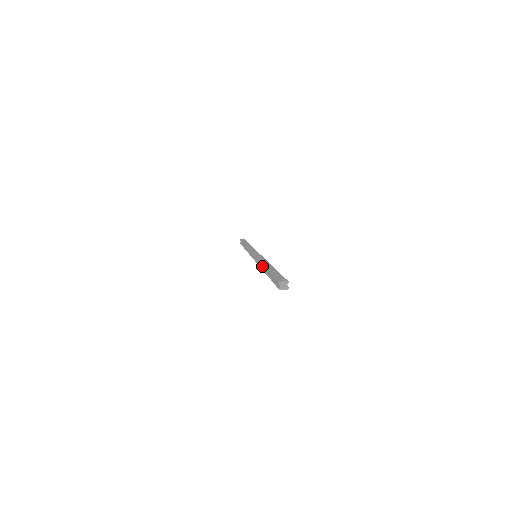
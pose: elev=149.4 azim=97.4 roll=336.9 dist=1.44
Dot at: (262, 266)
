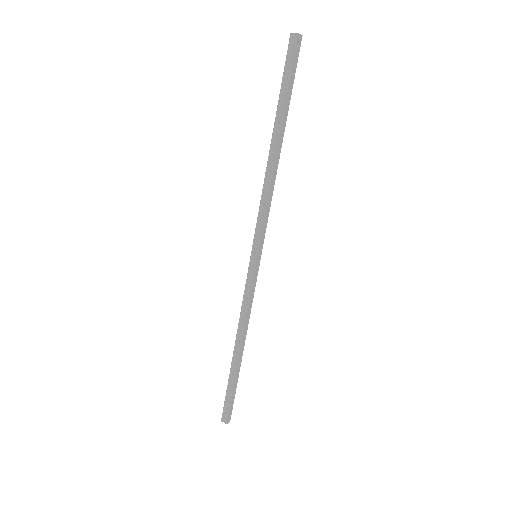
Dot at: (270, 167)
